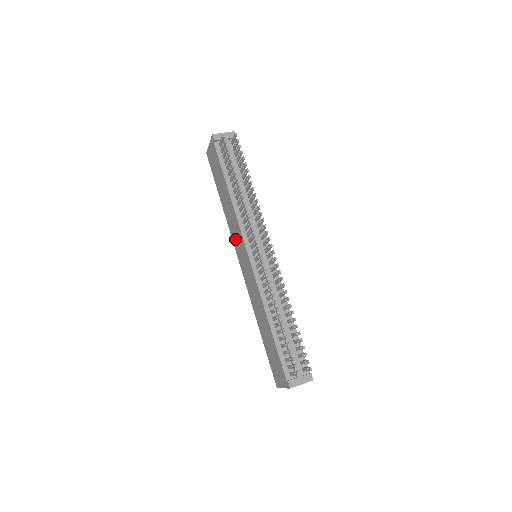
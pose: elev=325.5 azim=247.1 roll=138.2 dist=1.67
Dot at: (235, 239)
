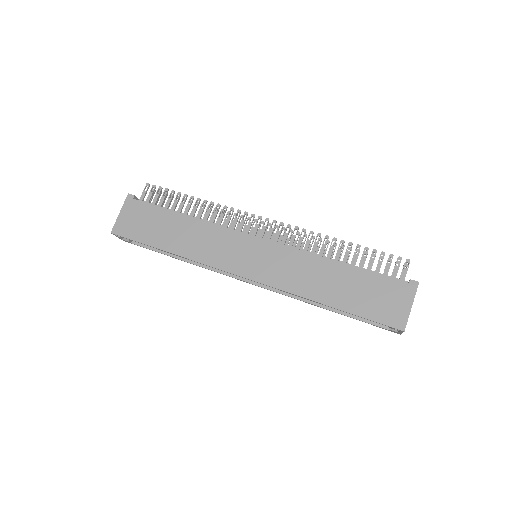
Dot at: (221, 256)
